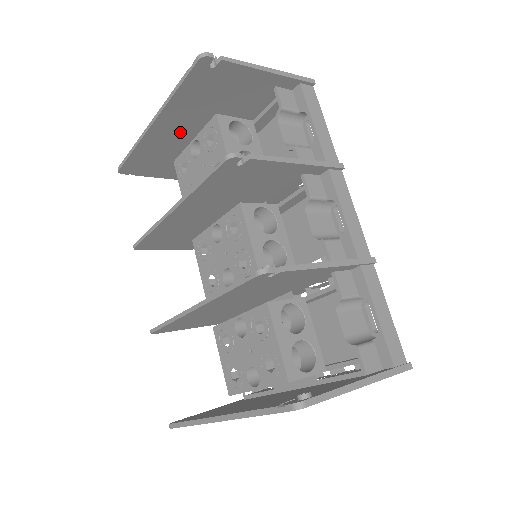
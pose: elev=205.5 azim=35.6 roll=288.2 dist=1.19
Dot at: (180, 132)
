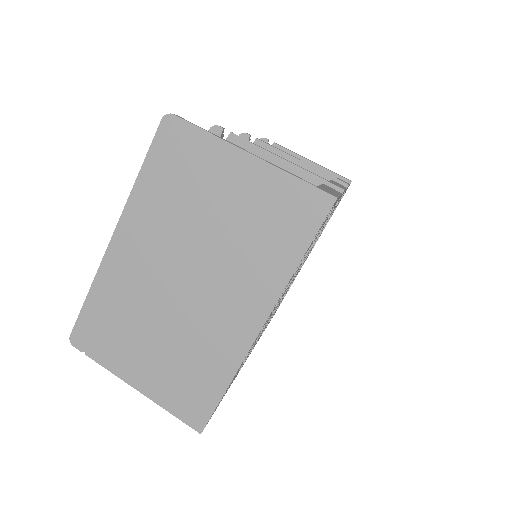
Dot at: occluded
